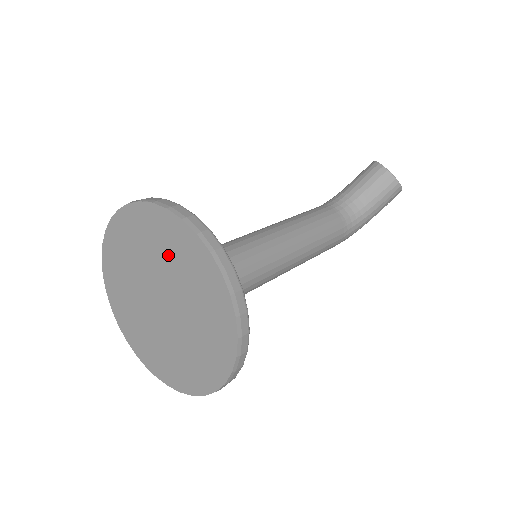
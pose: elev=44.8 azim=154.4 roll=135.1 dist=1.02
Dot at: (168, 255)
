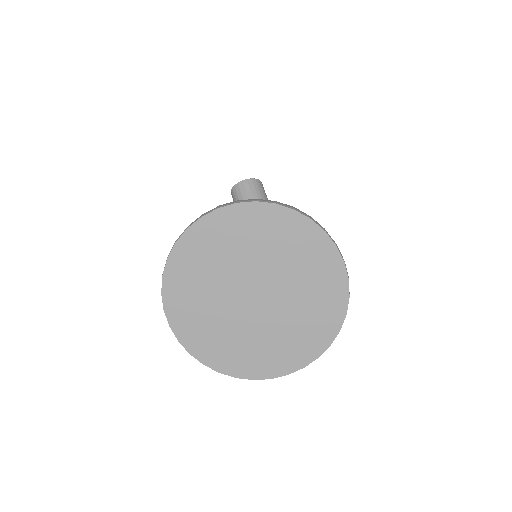
Dot at: (221, 255)
